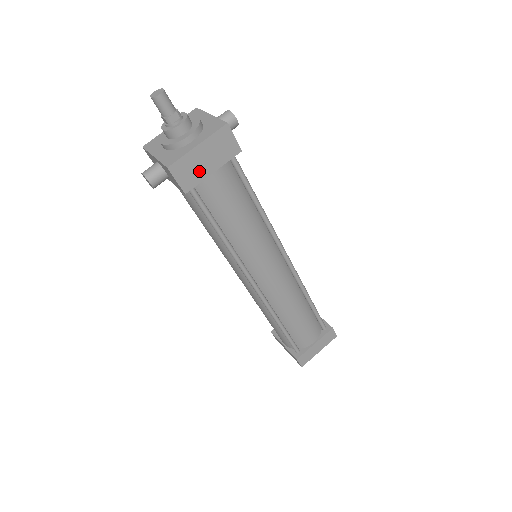
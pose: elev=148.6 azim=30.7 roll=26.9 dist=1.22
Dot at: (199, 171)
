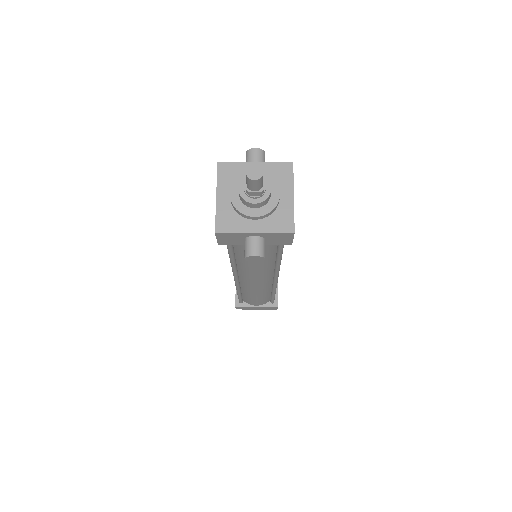
Dot at: occluded
